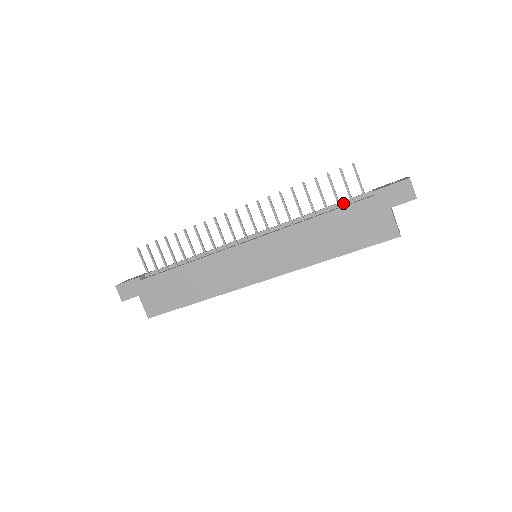
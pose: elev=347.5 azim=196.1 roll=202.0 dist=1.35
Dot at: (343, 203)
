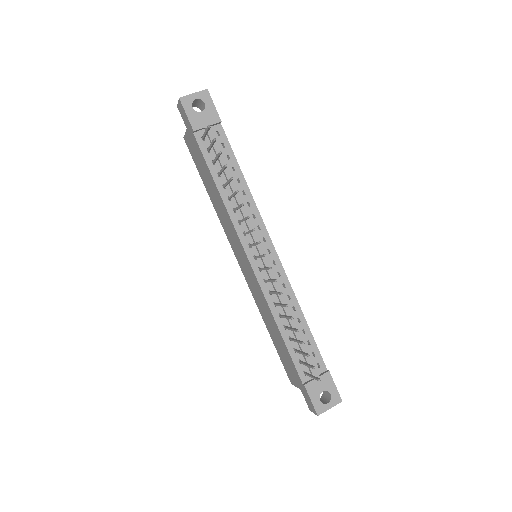
Dot at: occluded
